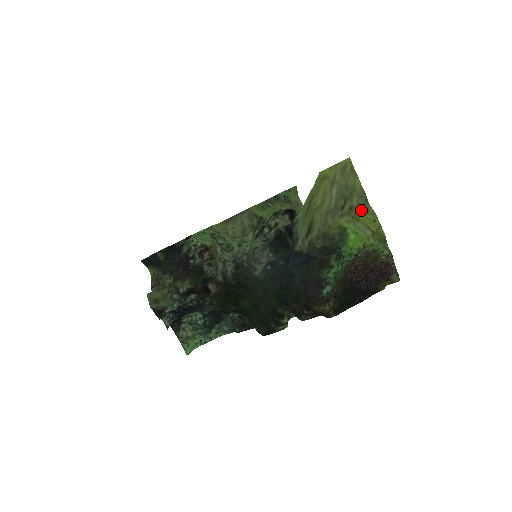
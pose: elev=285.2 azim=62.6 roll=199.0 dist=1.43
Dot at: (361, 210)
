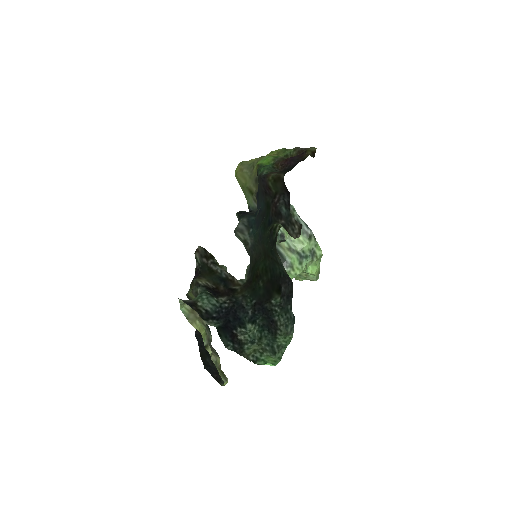
Dot at: occluded
